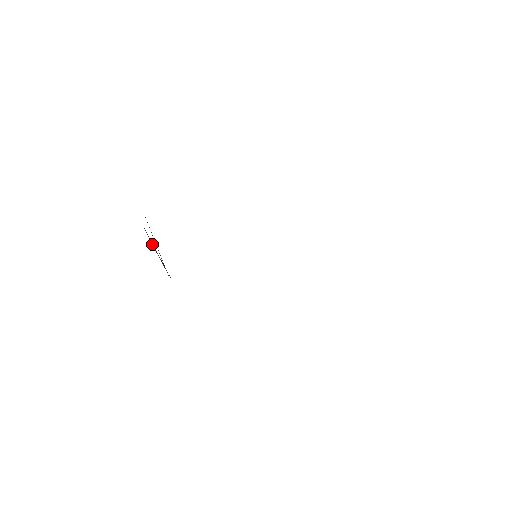
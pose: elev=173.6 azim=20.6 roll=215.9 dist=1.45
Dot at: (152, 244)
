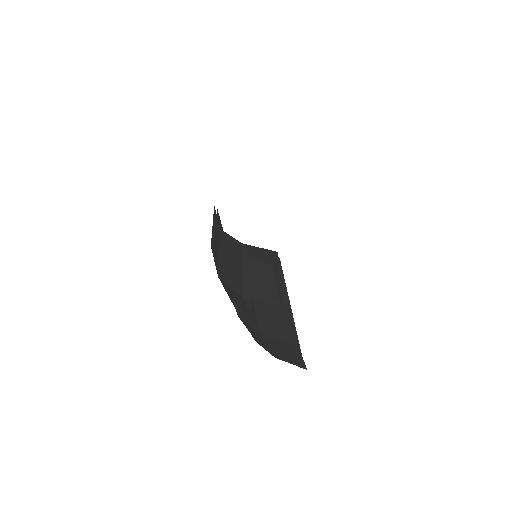
Dot at: (265, 282)
